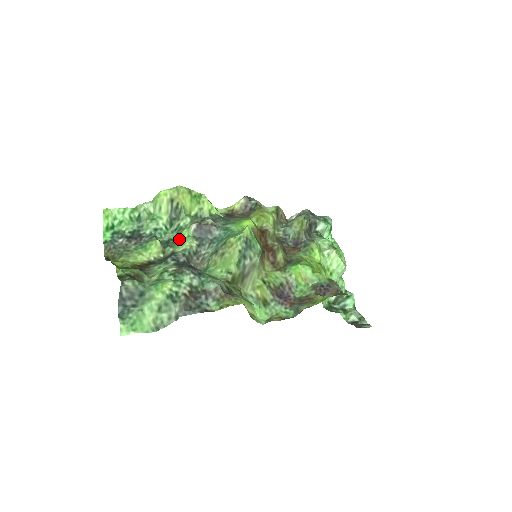
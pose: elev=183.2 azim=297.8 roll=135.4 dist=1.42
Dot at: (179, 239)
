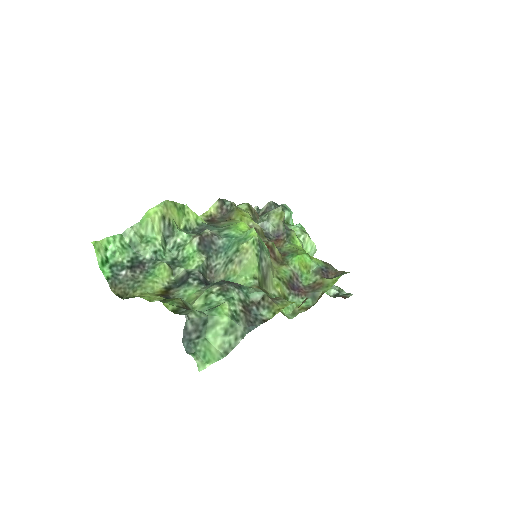
Dot at: (185, 257)
